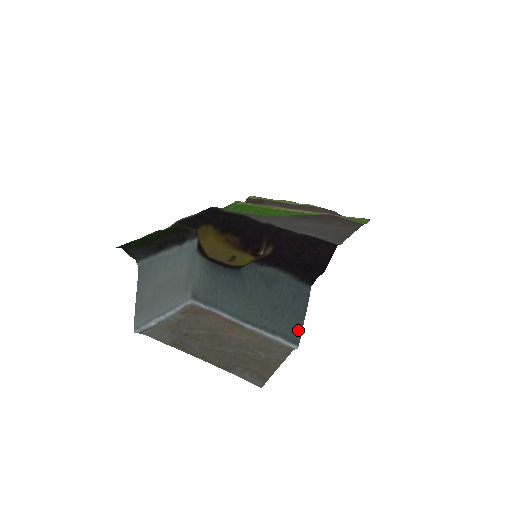
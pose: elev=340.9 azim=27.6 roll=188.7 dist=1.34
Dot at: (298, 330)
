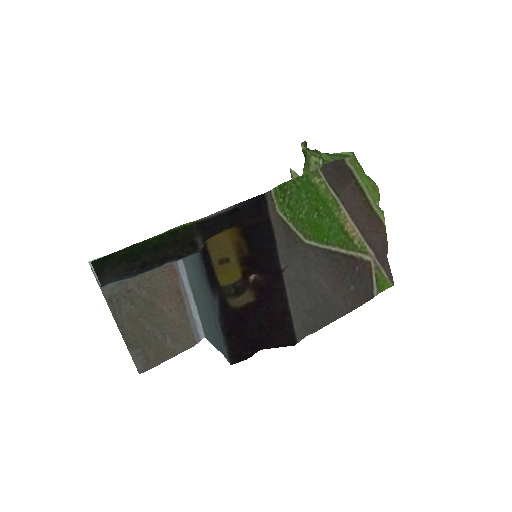
Dot at: (211, 341)
